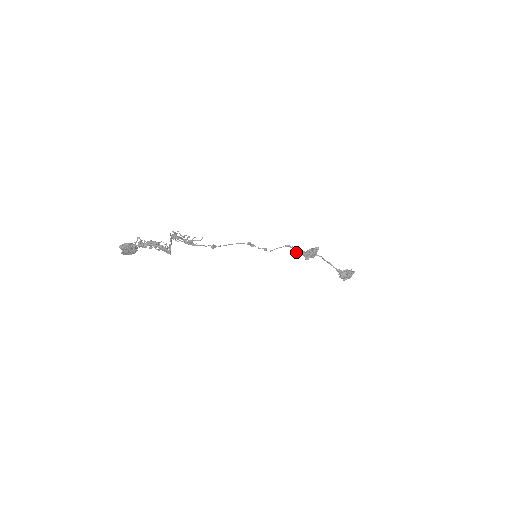
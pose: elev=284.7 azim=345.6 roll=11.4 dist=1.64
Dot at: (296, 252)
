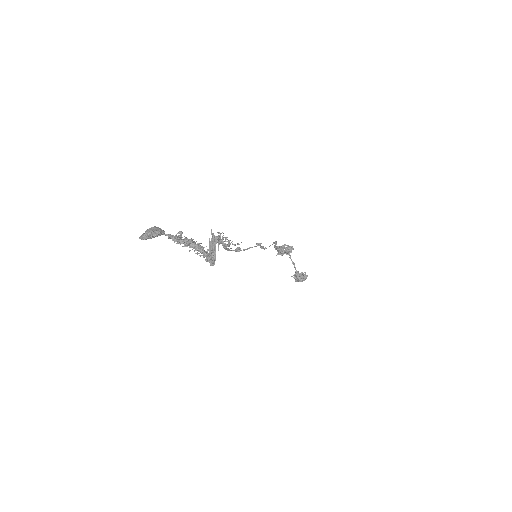
Dot at: (275, 247)
